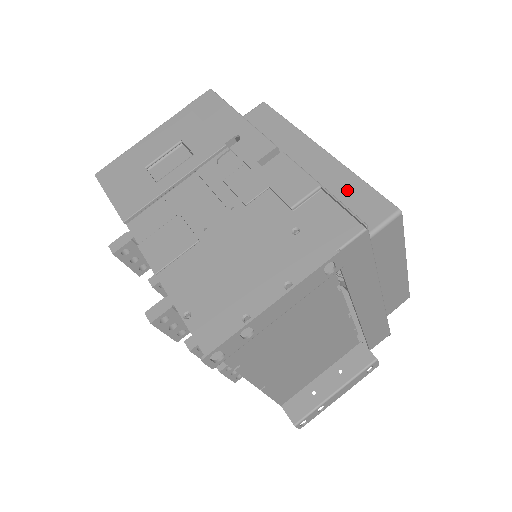
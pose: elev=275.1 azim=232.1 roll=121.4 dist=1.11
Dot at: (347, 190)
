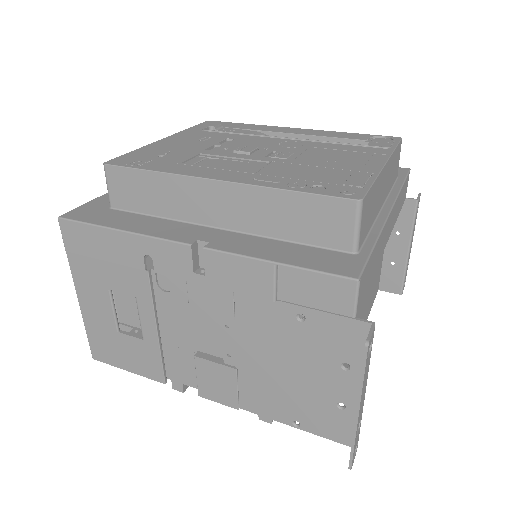
Dot at: (289, 213)
